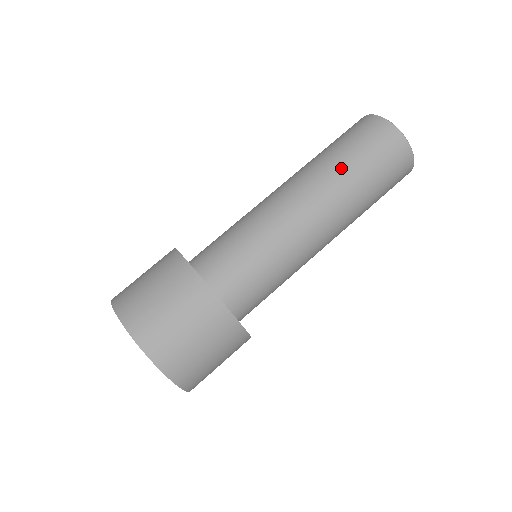
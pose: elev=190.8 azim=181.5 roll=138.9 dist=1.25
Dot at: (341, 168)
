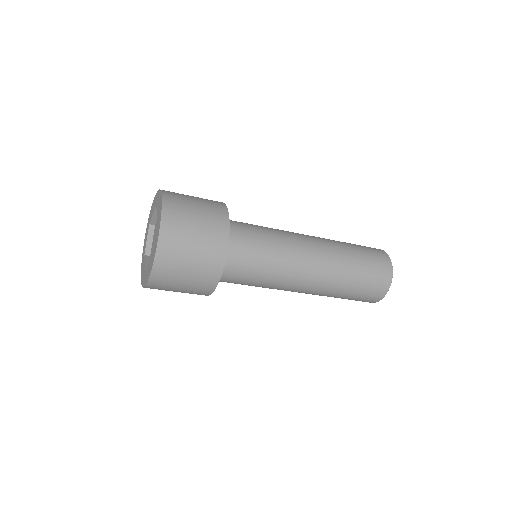
Dot at: (348, 264)
